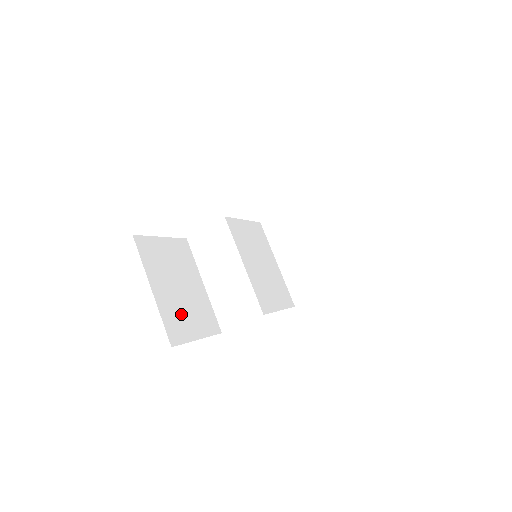
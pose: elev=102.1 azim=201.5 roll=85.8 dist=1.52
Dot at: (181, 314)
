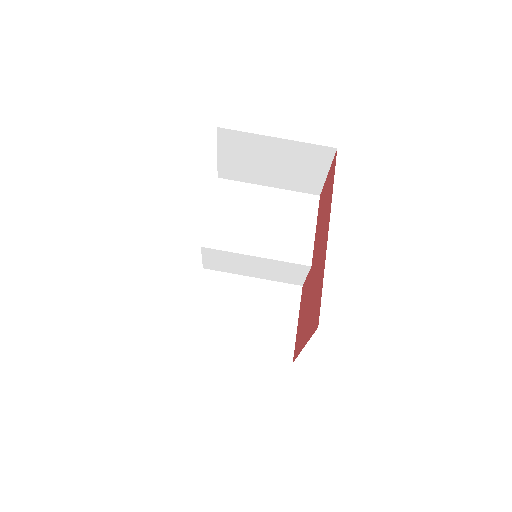
Dot at: (270, 330)
